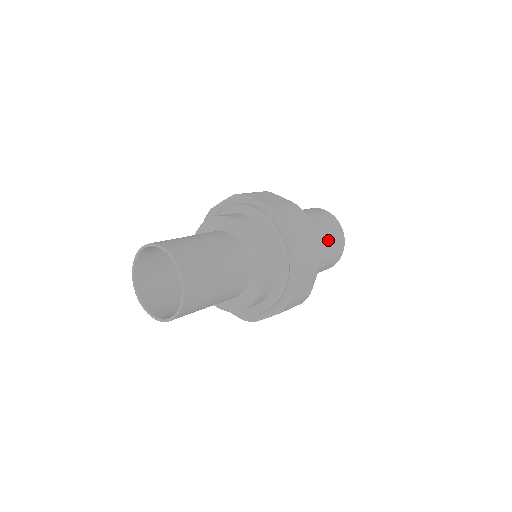
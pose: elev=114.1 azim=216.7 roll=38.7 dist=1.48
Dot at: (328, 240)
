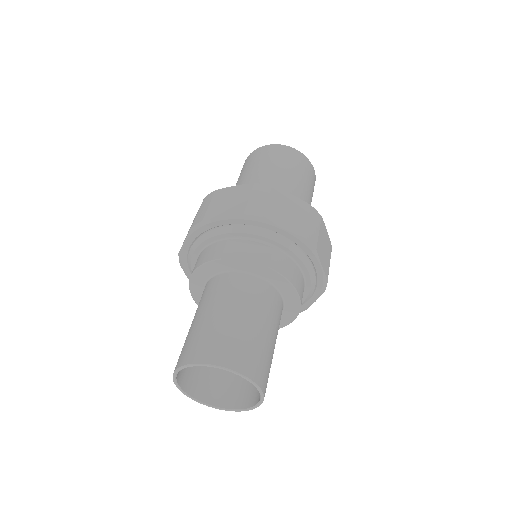
Dot at: (298, 176)
